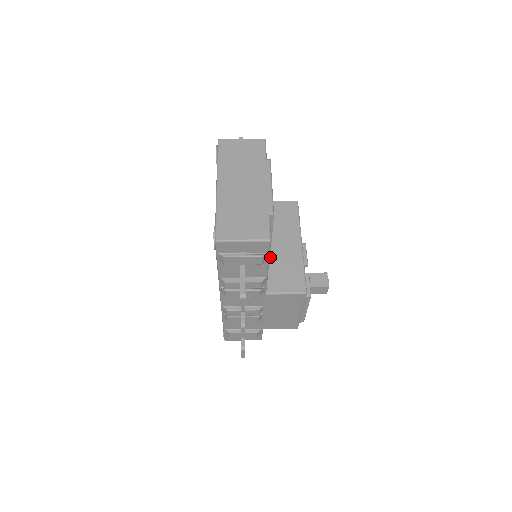
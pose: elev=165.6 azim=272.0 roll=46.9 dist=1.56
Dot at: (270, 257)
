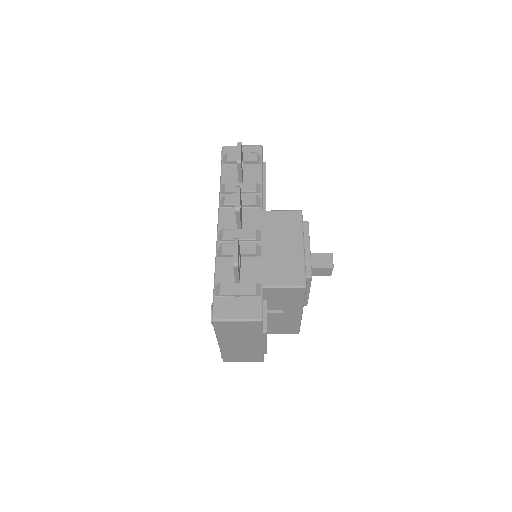
Dot at: occluded
